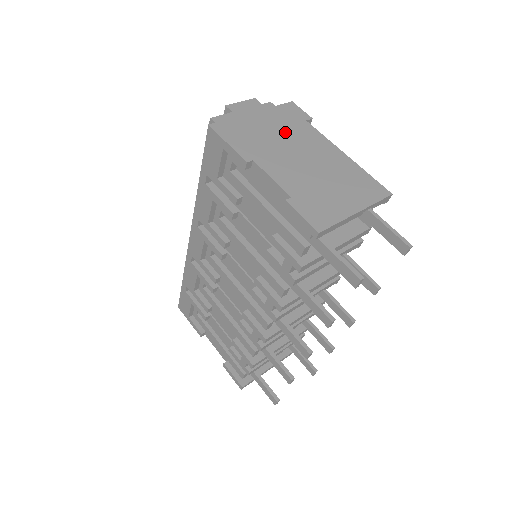
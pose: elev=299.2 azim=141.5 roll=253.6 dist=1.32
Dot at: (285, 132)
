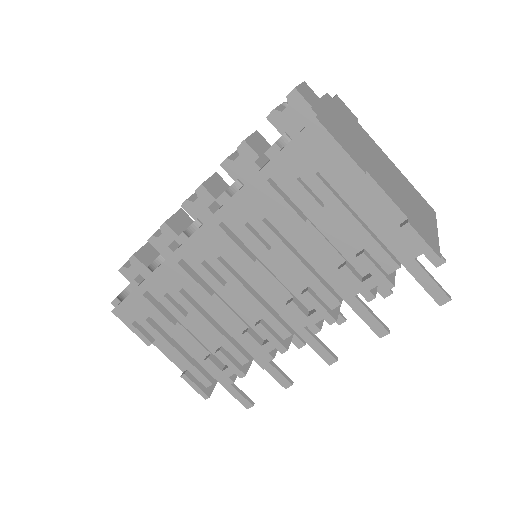
Dot at: (358, 135)
